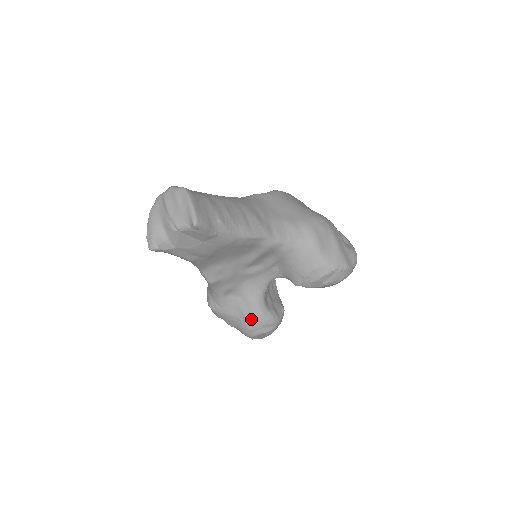
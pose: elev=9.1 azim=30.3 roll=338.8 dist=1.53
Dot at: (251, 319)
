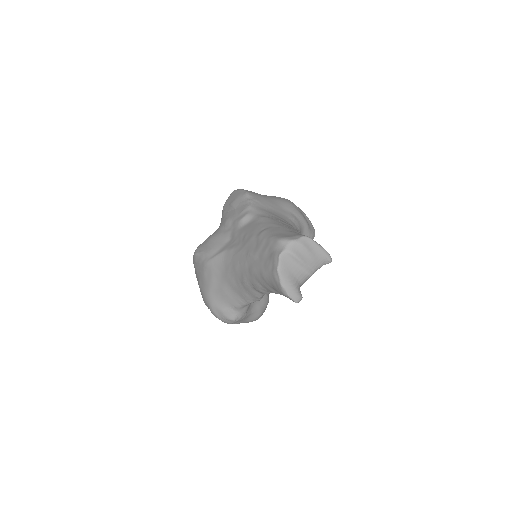
Dot at: (263, 306)
